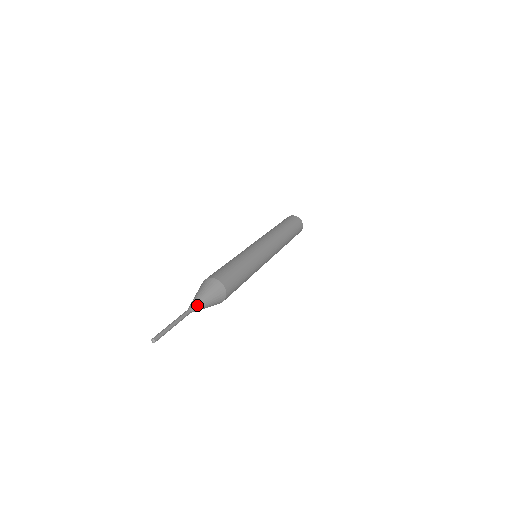
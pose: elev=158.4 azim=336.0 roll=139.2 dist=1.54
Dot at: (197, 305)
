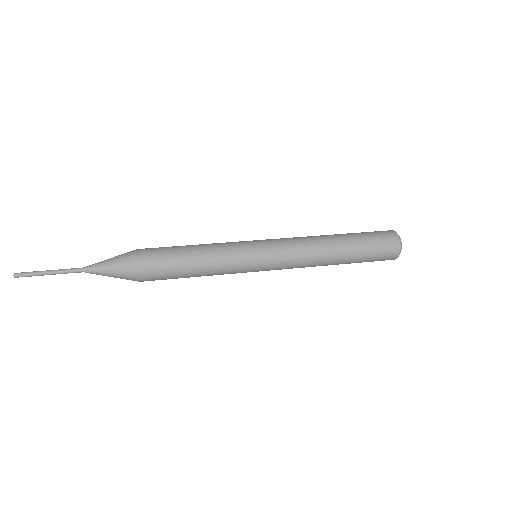
Dot at: (93, 271)
